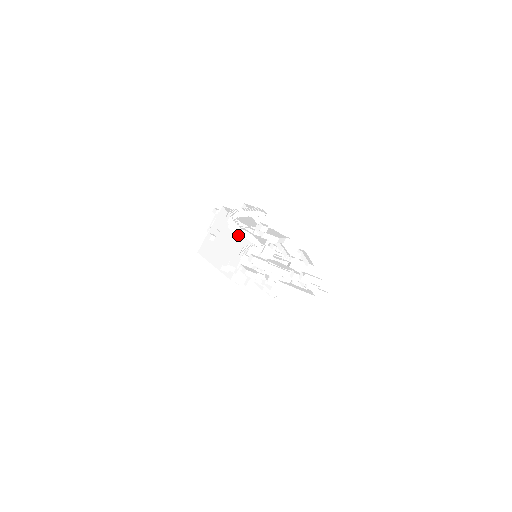
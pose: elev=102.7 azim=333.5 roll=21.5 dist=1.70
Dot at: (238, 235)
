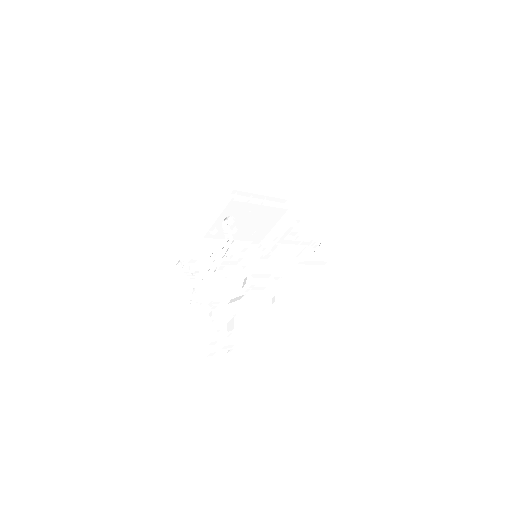
Dot at: (264, 211)
